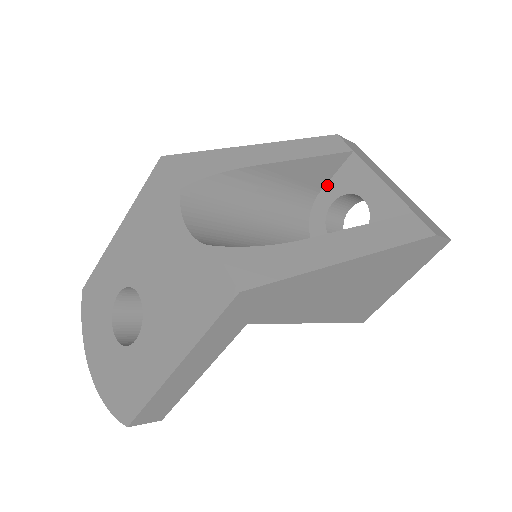
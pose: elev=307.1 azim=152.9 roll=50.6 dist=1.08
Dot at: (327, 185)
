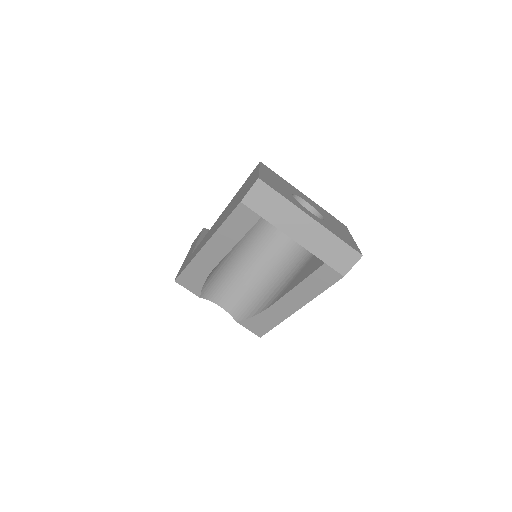
Dot at: occluded
